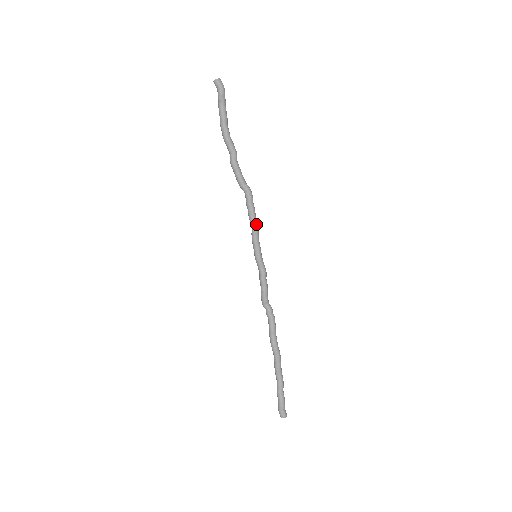
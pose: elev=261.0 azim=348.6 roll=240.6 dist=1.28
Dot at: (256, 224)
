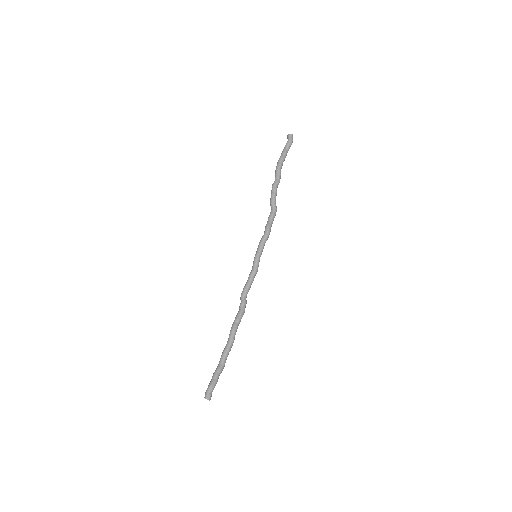
Dot at: (269, 232)
